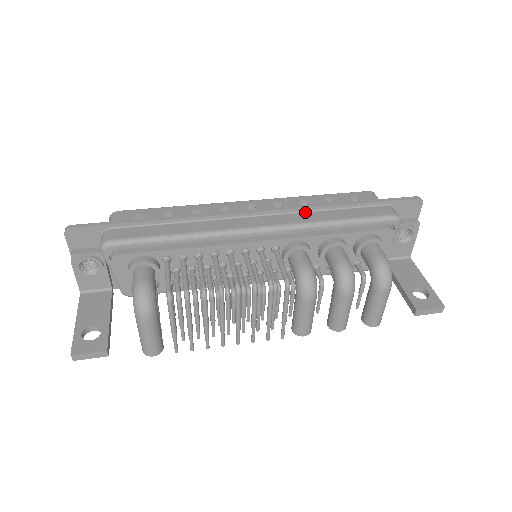
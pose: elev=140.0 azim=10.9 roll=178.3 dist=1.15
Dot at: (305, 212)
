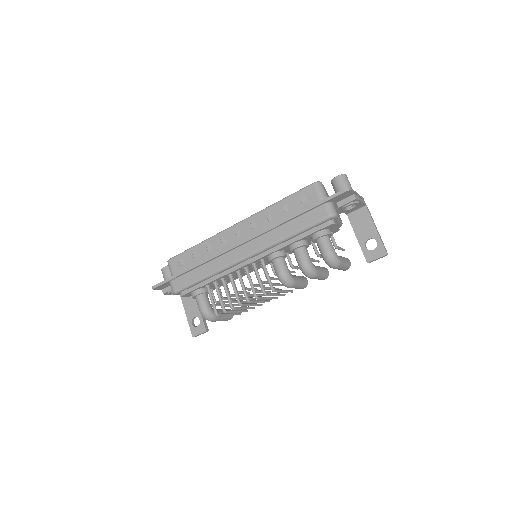
Dot at: (270, 232)
